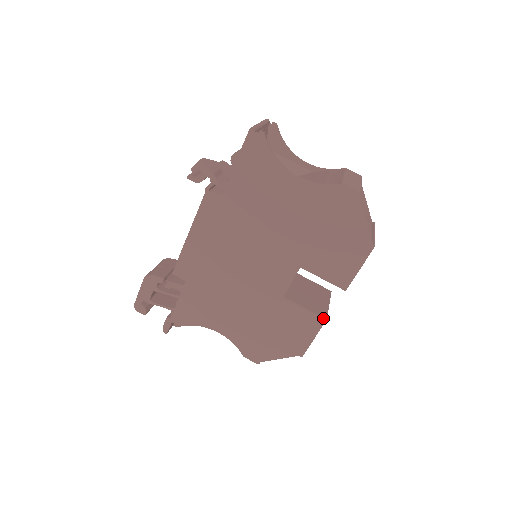
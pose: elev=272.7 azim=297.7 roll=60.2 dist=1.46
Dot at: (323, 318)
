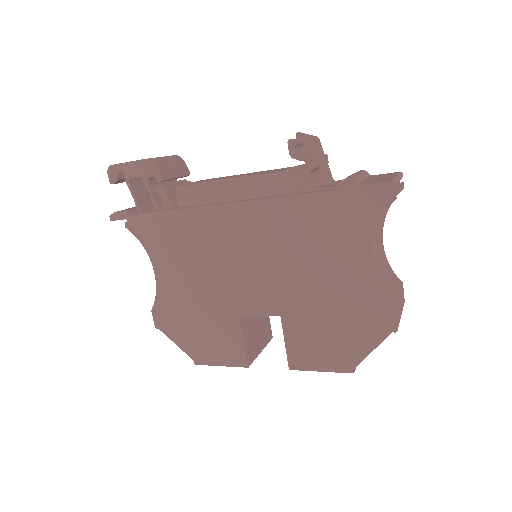
Dot at: (247, 363)
